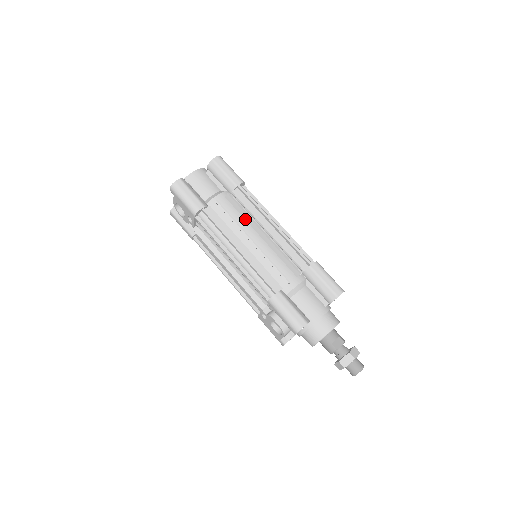
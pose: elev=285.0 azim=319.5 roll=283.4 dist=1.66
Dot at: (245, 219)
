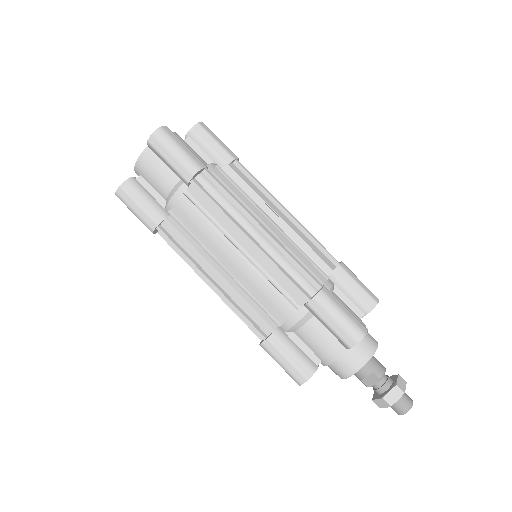
Dot at: (214, 229)
